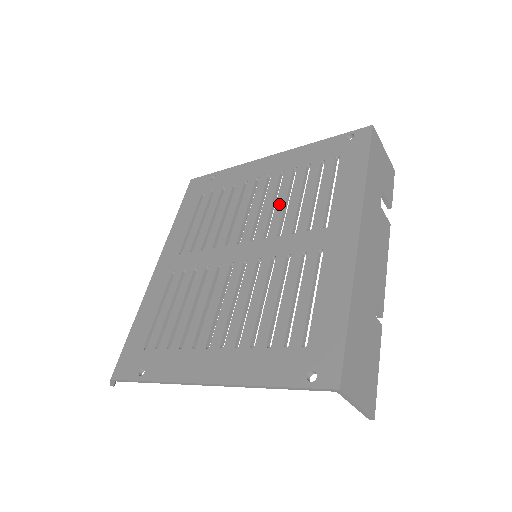
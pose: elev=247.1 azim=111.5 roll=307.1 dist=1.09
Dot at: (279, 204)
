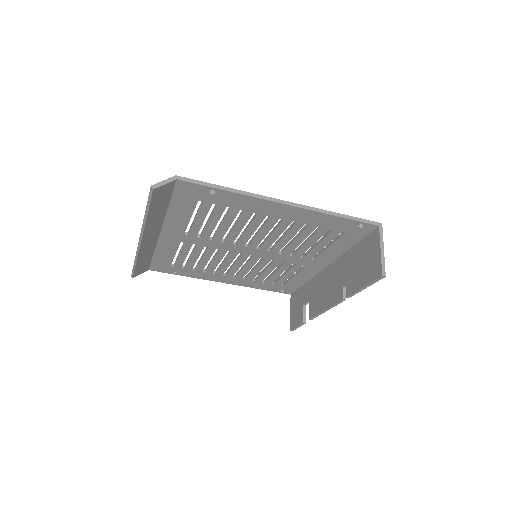
Dot at: occluded
